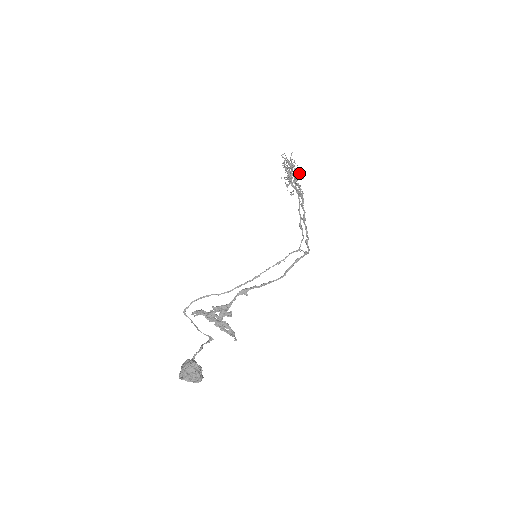
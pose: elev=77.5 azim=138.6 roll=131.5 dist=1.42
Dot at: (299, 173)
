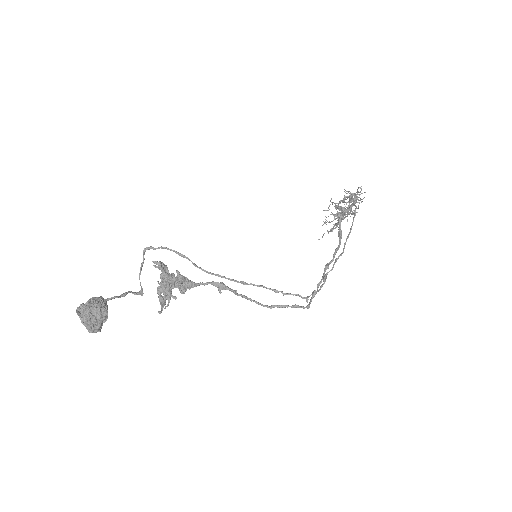
Dot at: (352, 214)
